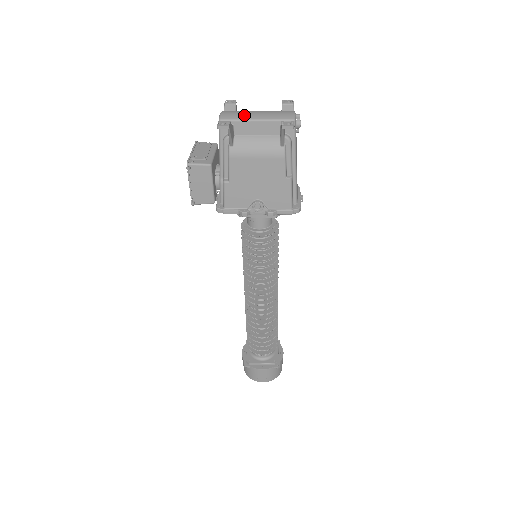
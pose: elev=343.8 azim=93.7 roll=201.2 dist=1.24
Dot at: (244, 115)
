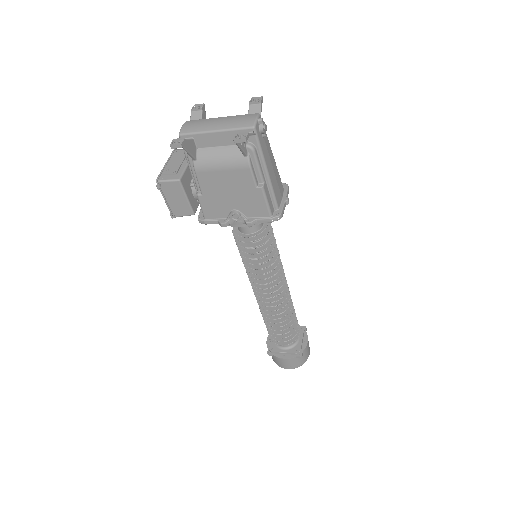
Dot at: (204, 126)
